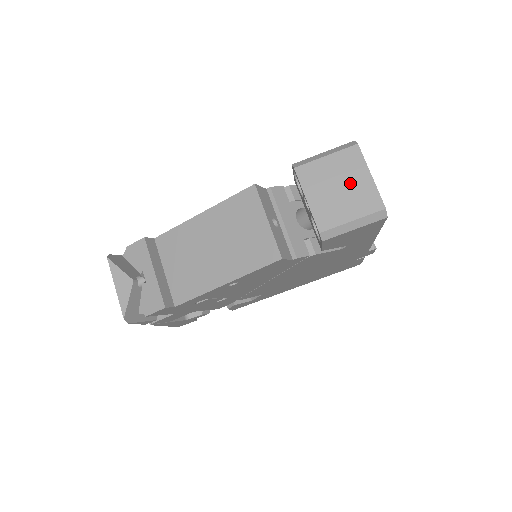
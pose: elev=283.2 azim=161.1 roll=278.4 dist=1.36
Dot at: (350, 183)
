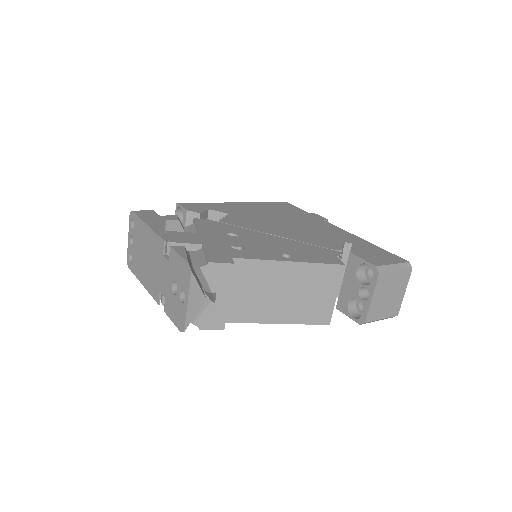
Dot at: (395, 294)
